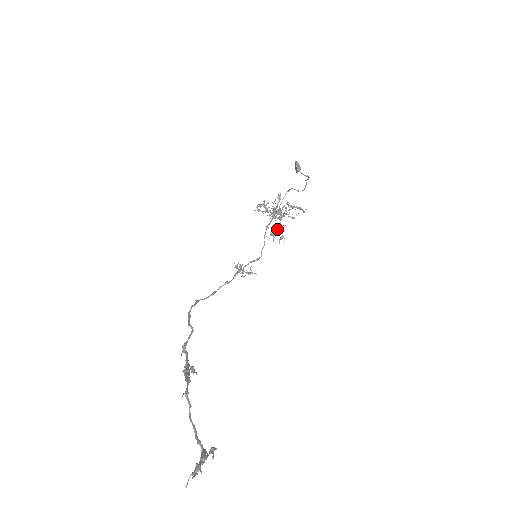
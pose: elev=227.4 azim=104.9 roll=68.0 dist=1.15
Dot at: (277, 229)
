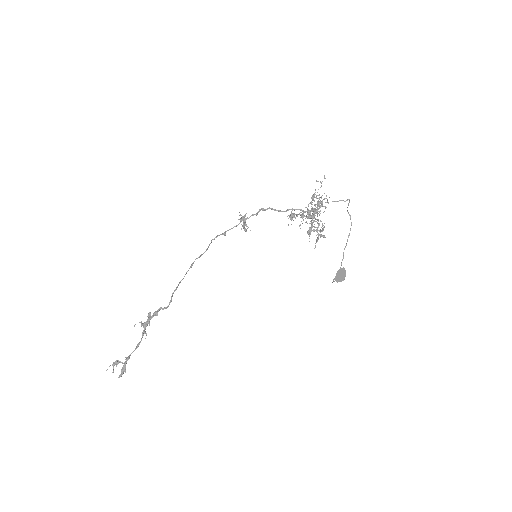
Dot at: occluded
